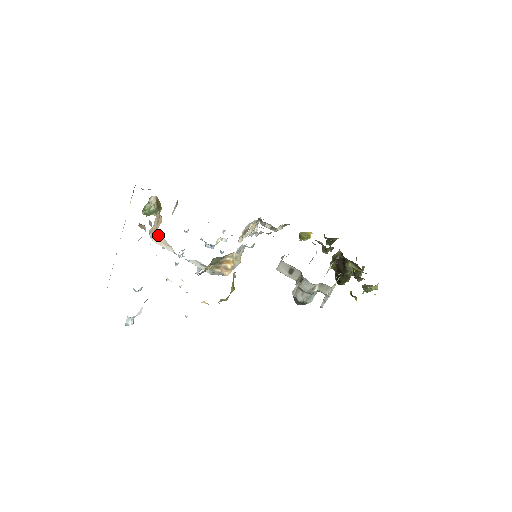
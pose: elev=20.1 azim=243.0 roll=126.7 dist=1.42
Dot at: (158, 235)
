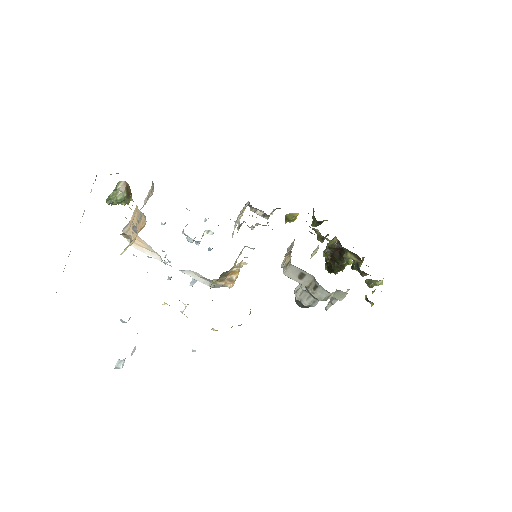
Dot at: (139, 239)
